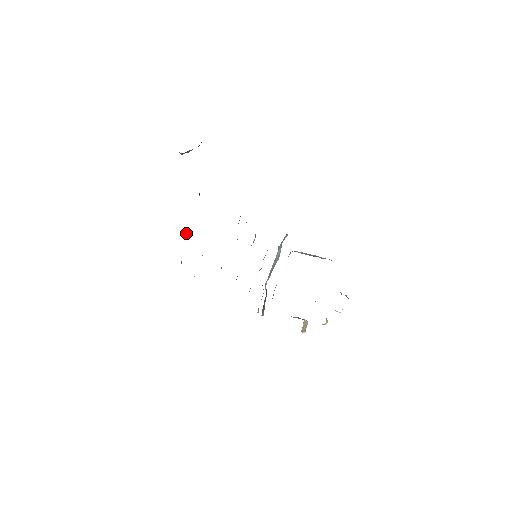
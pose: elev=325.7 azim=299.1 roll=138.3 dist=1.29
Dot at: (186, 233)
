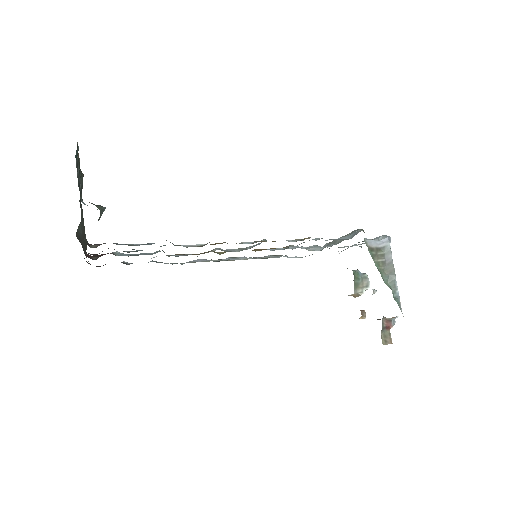
Dot at: occluded
